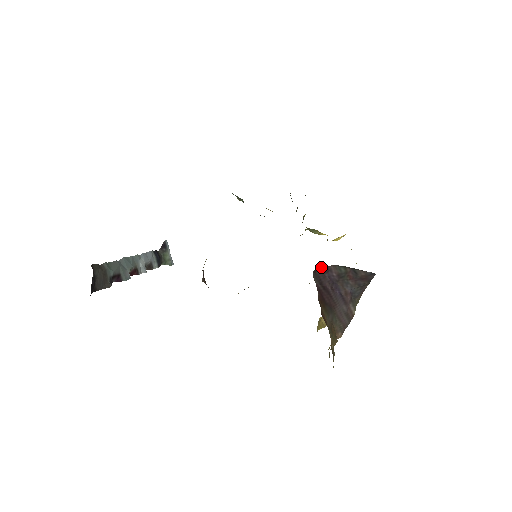
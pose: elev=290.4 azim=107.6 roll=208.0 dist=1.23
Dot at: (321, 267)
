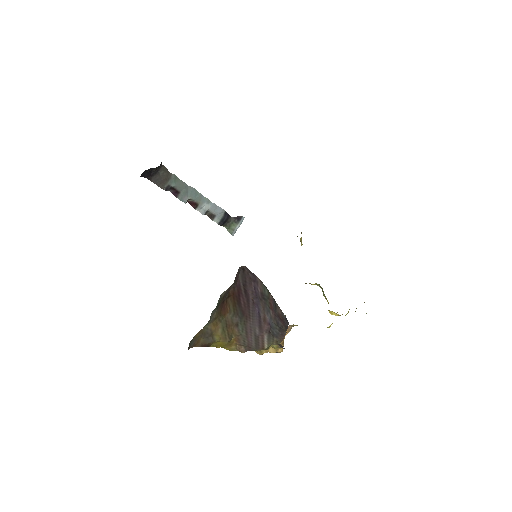
Dot at: occluded
